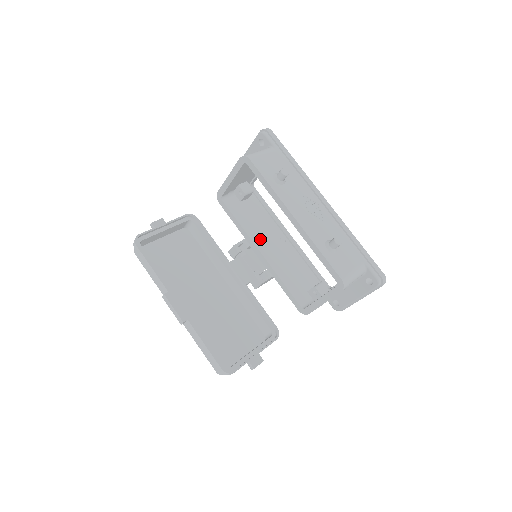
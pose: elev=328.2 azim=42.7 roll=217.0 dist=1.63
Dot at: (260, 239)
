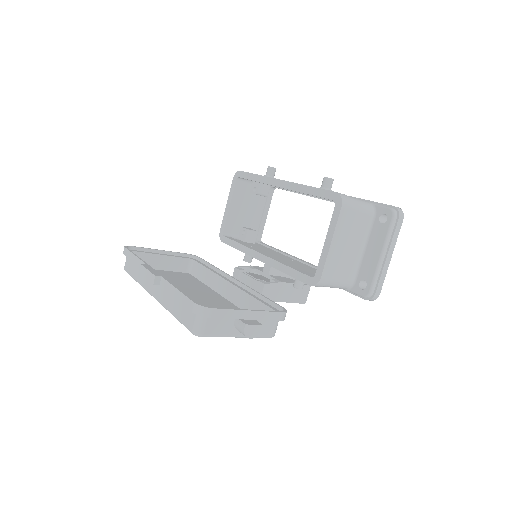
Dot at: occluded
